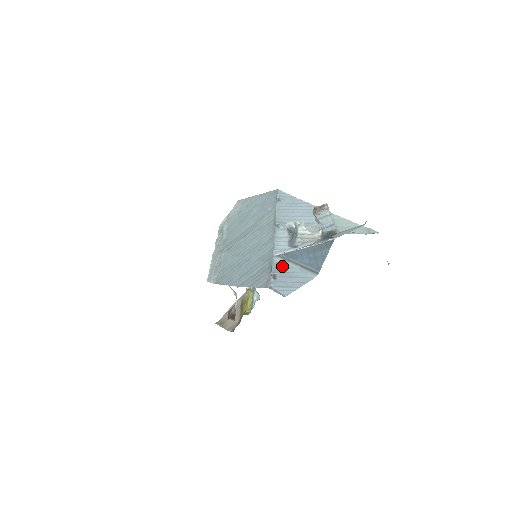
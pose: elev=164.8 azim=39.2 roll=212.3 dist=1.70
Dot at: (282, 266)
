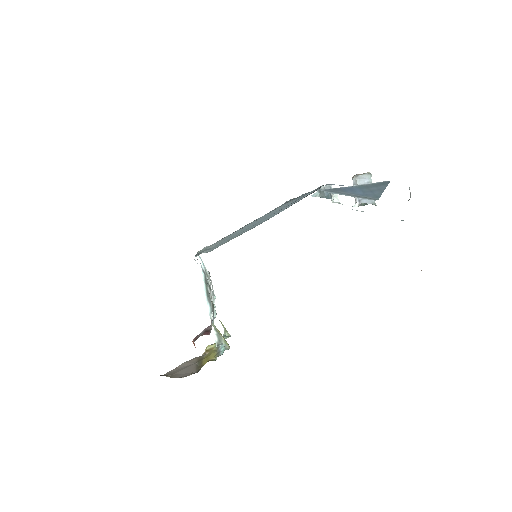
Dot at: occluded
